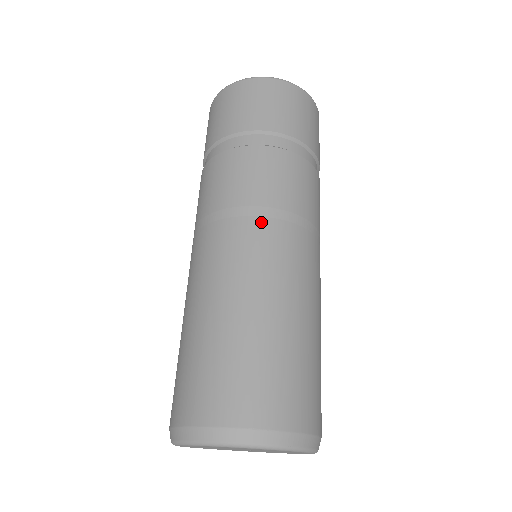
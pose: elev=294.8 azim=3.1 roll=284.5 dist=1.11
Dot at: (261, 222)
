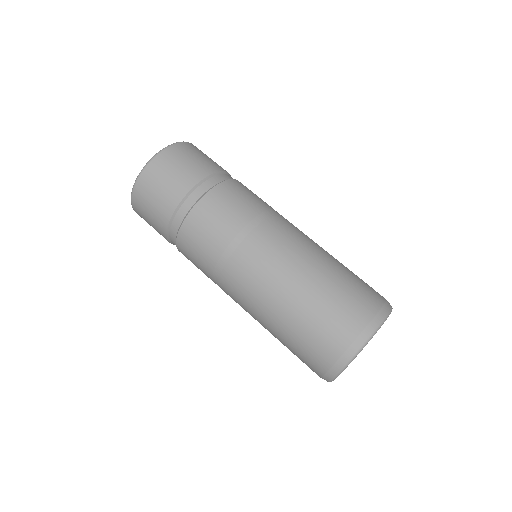
Dot at: (256, 233)
